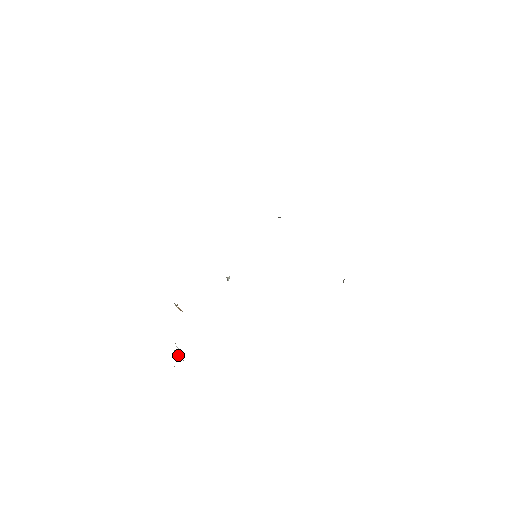
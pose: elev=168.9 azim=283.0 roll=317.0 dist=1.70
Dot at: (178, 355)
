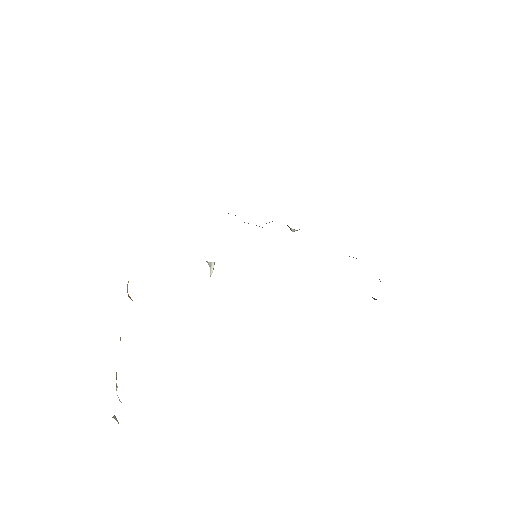
Dot at: occluded
